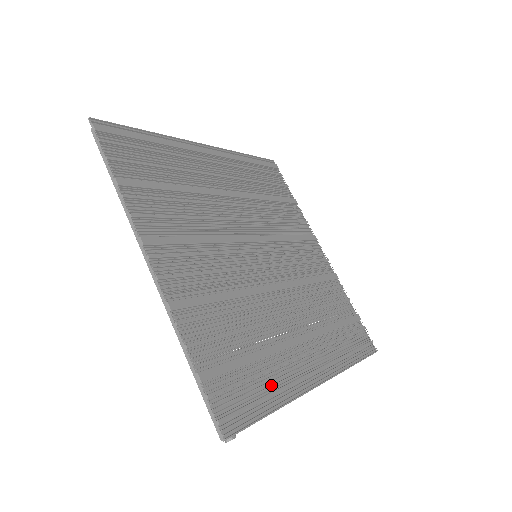
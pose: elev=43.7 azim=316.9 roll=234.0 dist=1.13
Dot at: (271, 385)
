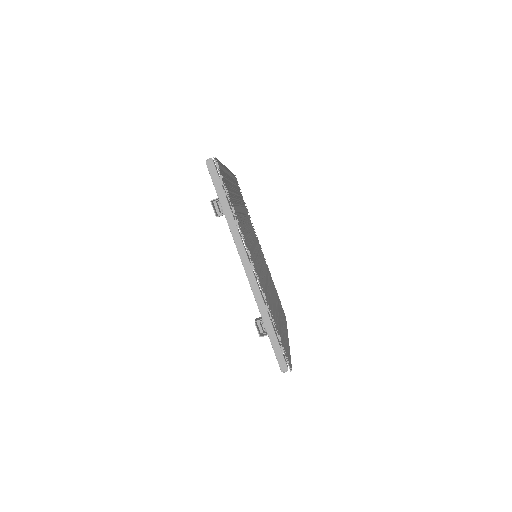
Dot at: (286, 341)
